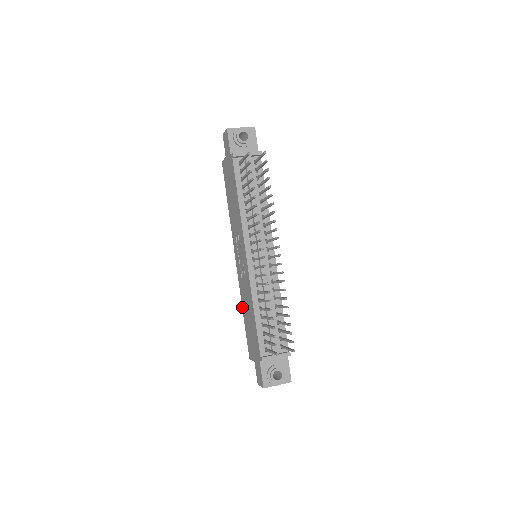
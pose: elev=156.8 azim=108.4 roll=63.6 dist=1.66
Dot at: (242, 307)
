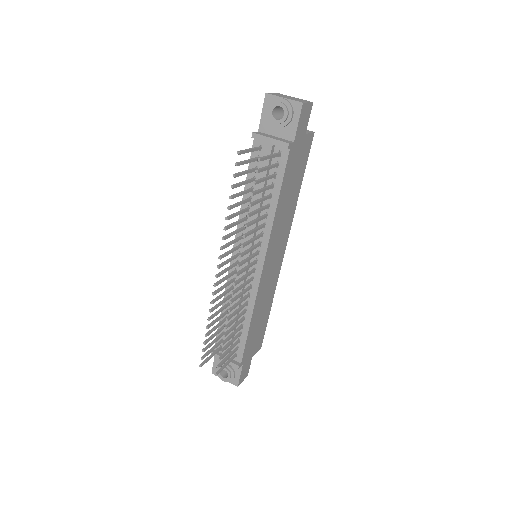
Dot at: occluded
